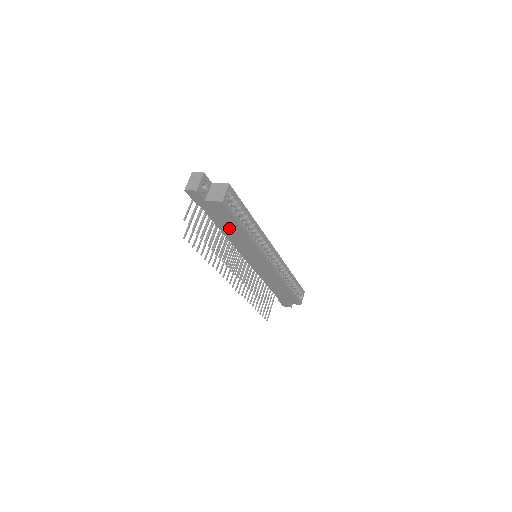
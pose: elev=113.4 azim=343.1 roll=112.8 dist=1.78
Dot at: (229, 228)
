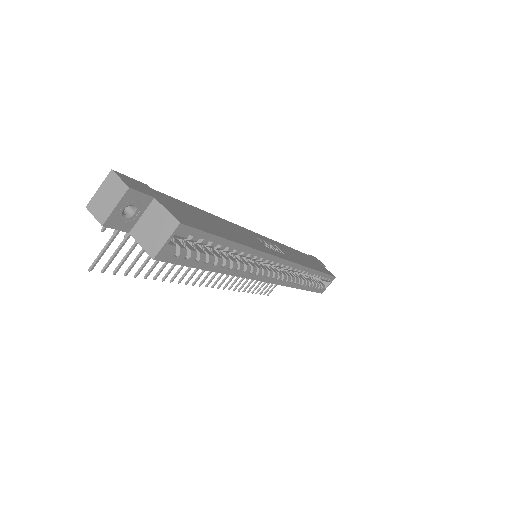
Dot at: occluded
